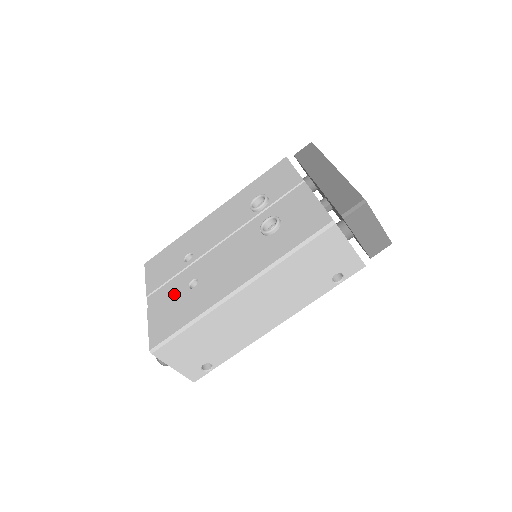
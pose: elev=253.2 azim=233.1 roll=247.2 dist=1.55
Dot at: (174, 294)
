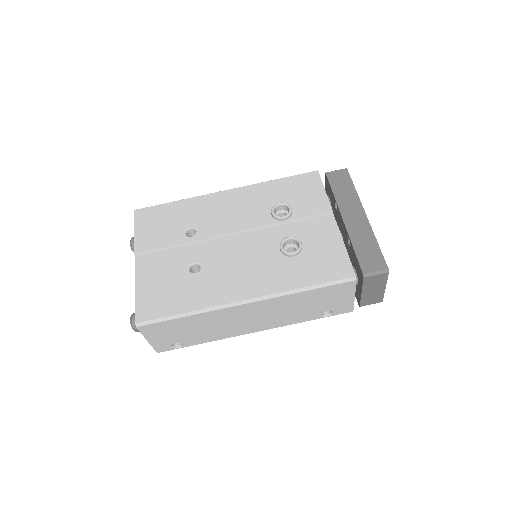
Dot at: (170, 269)
